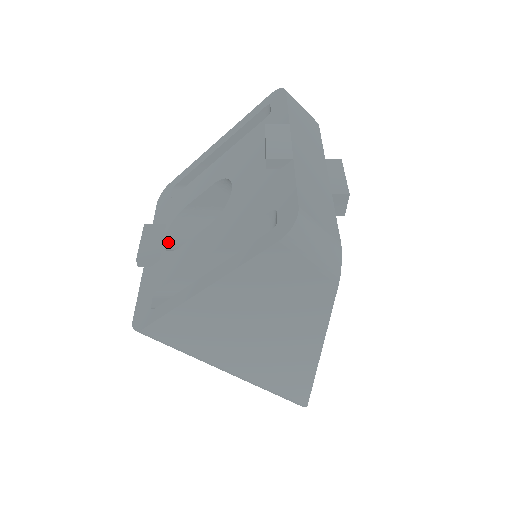
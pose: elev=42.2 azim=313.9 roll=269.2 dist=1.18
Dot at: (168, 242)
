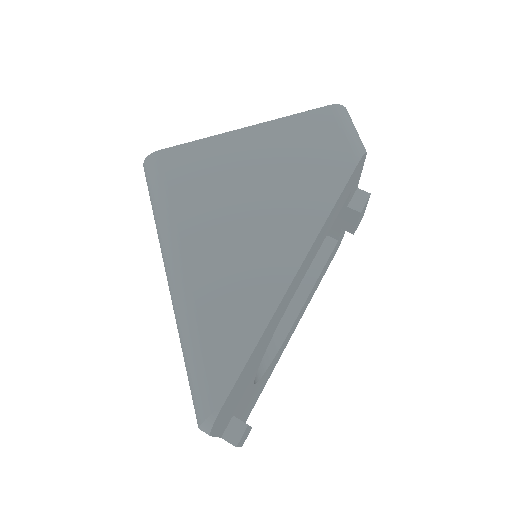
Dot at: occluded
